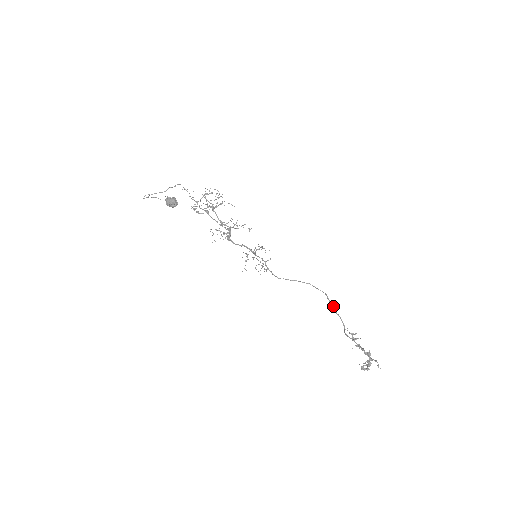
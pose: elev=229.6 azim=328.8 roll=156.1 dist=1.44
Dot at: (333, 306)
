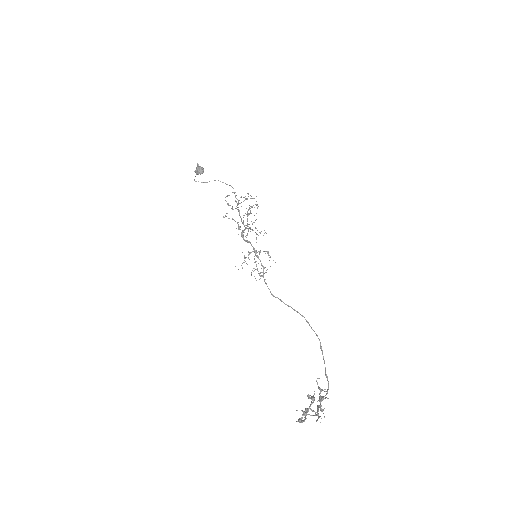
Dot at: occluded
